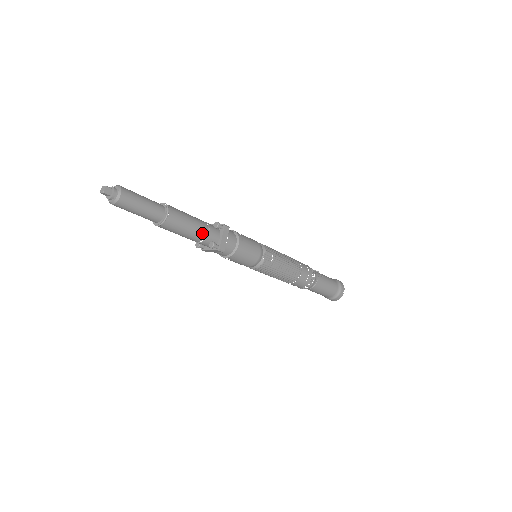
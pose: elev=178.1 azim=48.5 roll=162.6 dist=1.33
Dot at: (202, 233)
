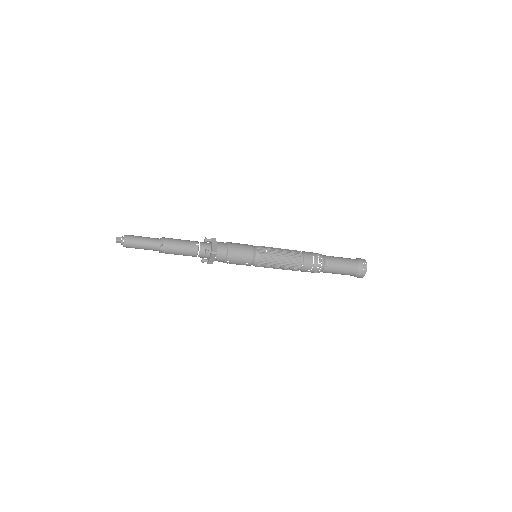
Dot at: (195, 246)
